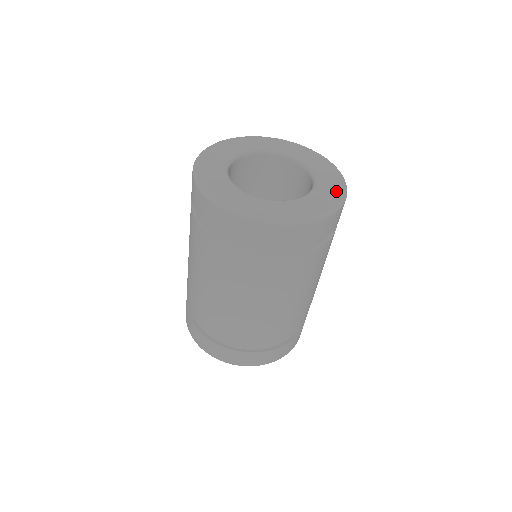
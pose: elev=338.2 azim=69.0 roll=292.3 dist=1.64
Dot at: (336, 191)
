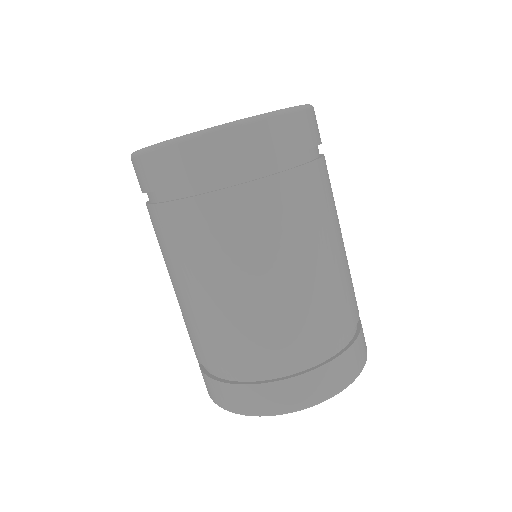
Dot at: occluded
